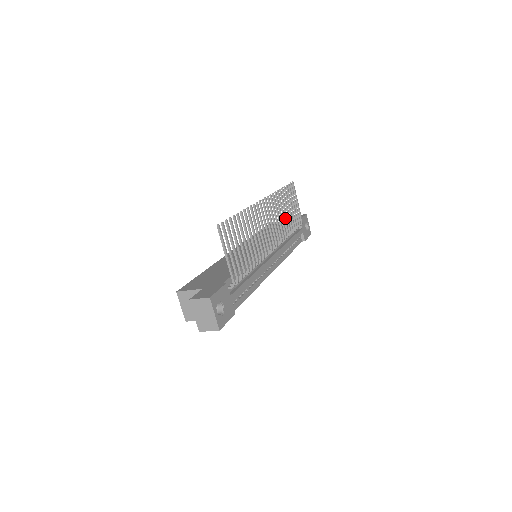
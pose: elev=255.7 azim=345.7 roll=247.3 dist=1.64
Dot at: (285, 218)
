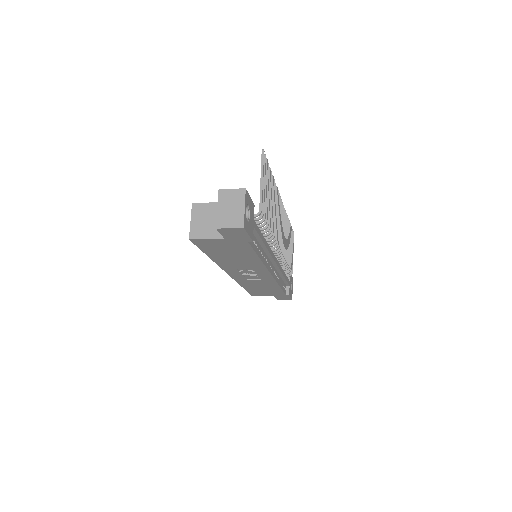
Dot at: (287, 244)
